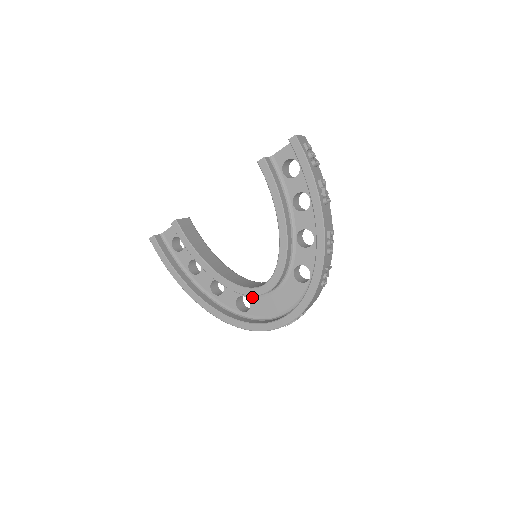
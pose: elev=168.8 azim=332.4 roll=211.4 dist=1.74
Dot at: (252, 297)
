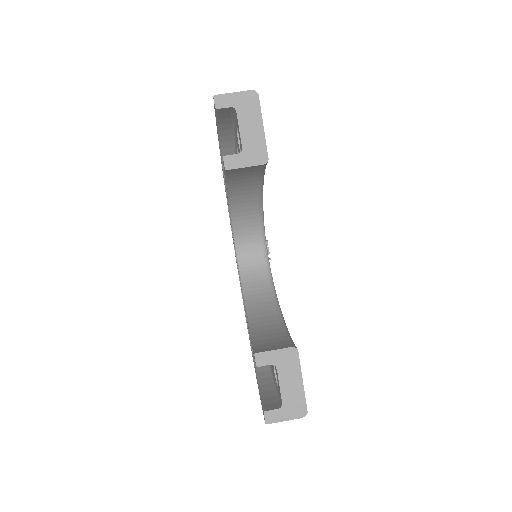
Dot at: occluded
